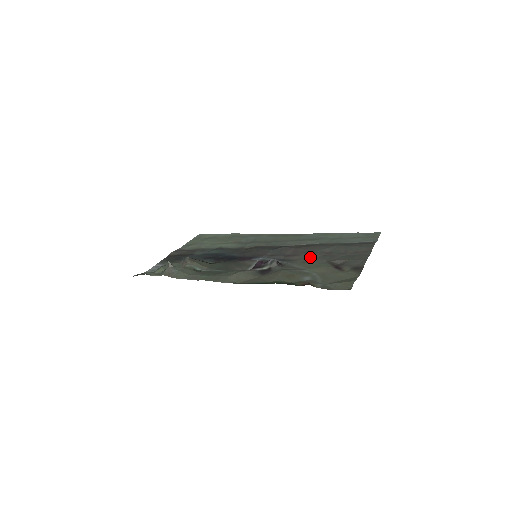
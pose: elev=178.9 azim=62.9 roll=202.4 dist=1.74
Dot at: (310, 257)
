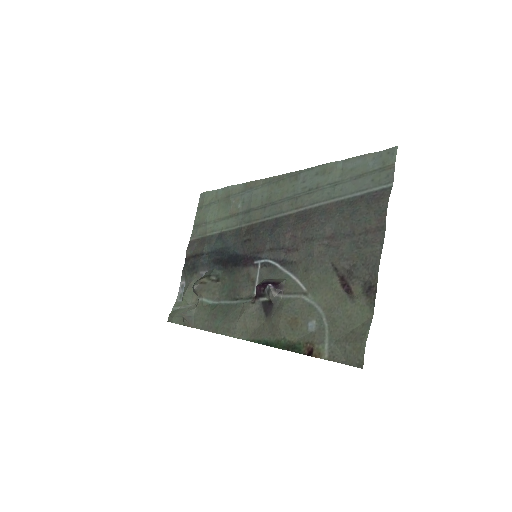
Dot at: (310, 256)
